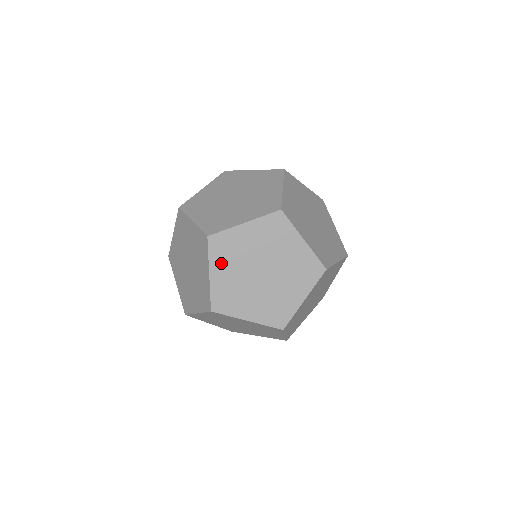
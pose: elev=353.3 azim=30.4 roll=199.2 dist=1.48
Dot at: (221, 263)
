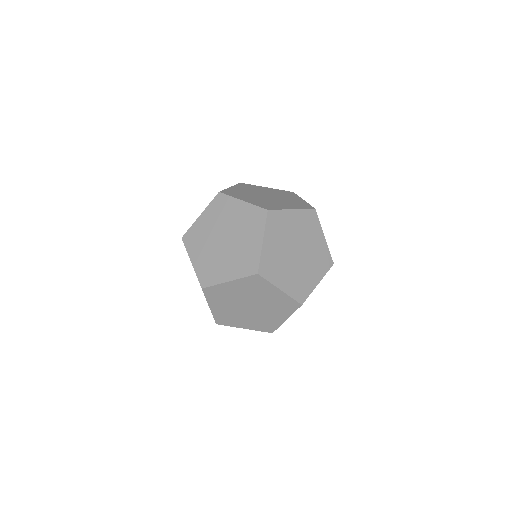
Dot at: occluded
